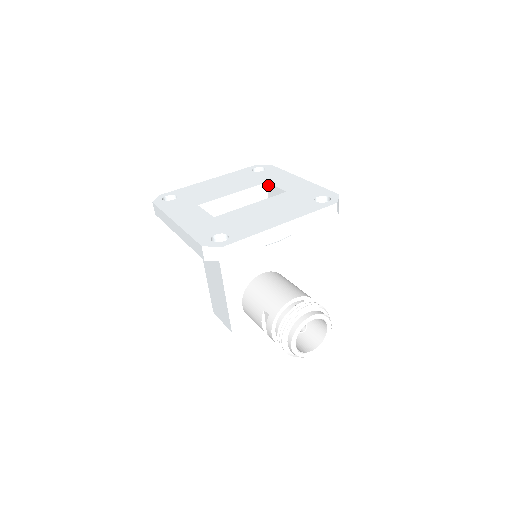
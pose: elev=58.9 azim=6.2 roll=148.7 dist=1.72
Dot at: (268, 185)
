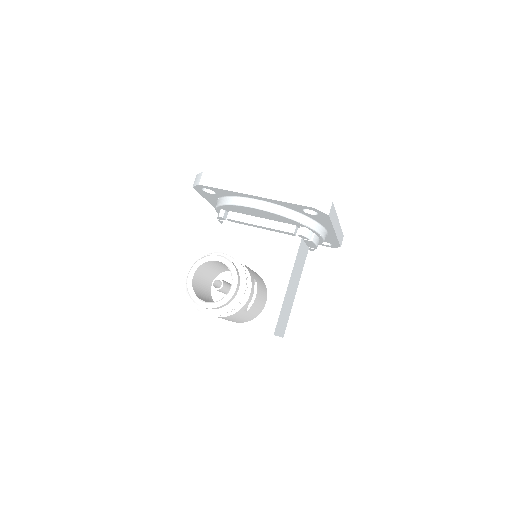
Dot at: occluded
